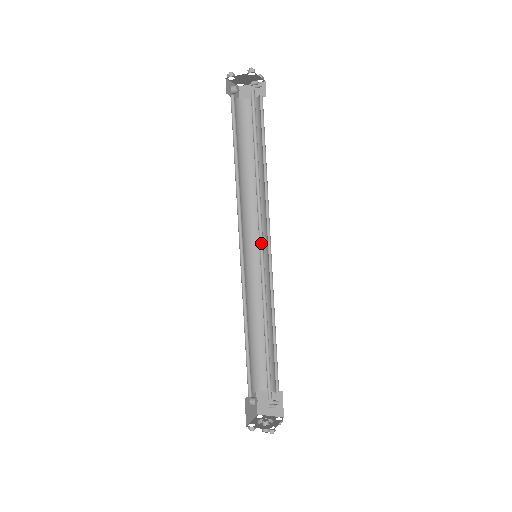
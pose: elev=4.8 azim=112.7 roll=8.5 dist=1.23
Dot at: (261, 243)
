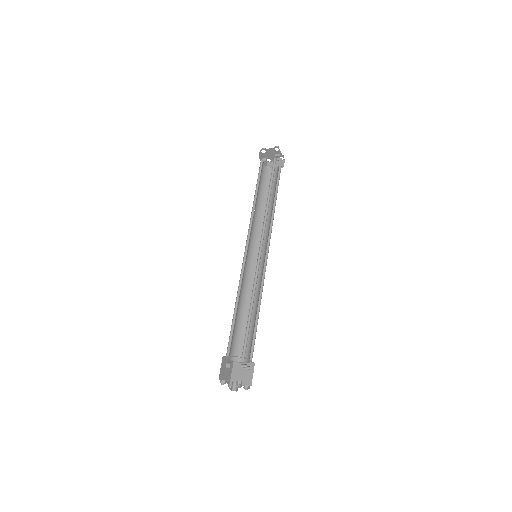
Dot at: (261, 244)
